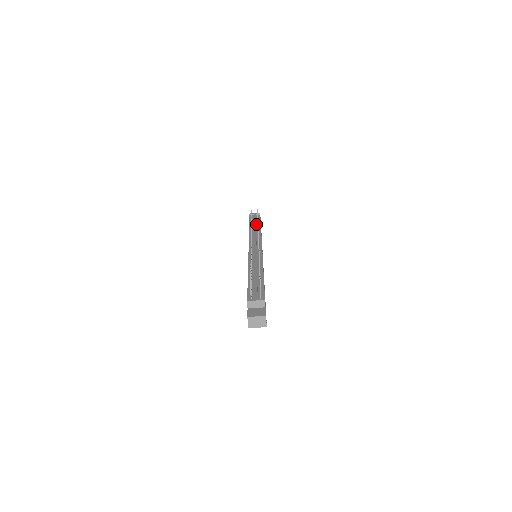
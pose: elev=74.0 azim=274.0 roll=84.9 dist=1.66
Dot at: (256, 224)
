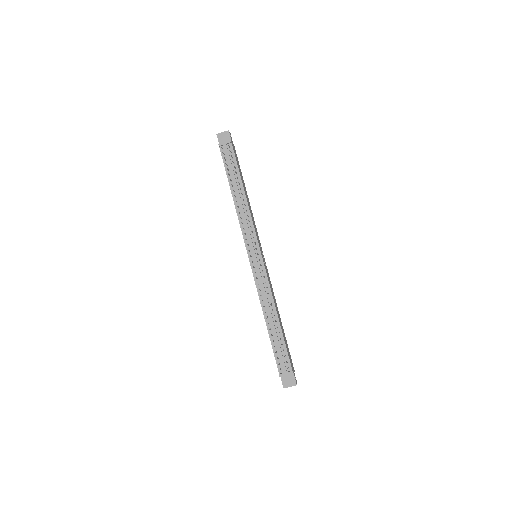
Dot at: (236, 181)
